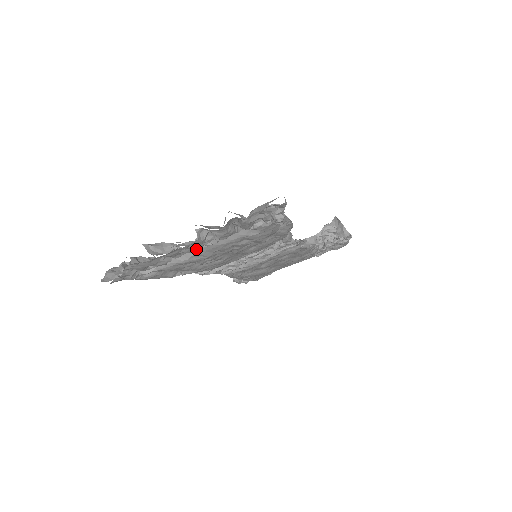
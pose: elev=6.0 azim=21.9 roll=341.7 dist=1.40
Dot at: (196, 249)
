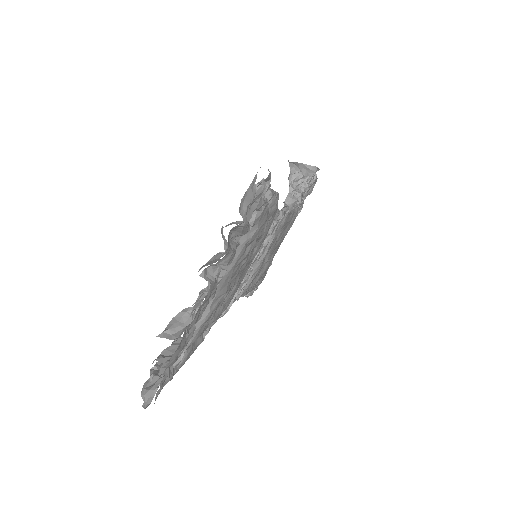
Dot at: (212, 295)
